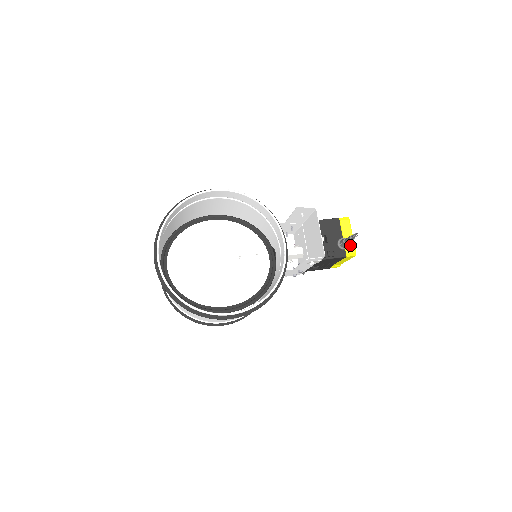
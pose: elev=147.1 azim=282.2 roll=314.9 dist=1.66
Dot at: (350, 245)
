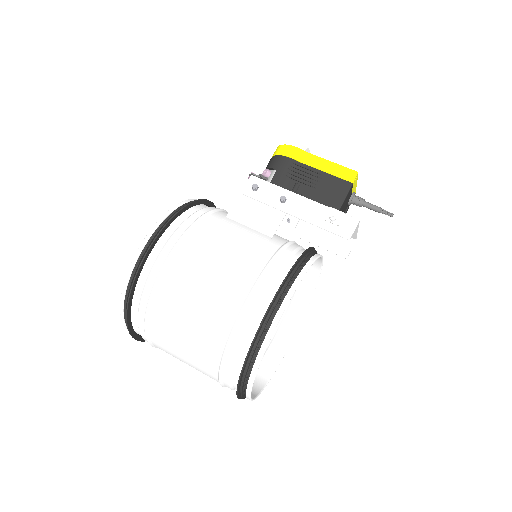
Dot at: occluded
